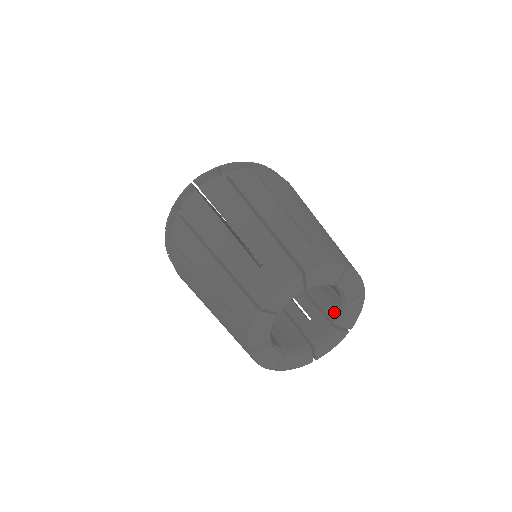
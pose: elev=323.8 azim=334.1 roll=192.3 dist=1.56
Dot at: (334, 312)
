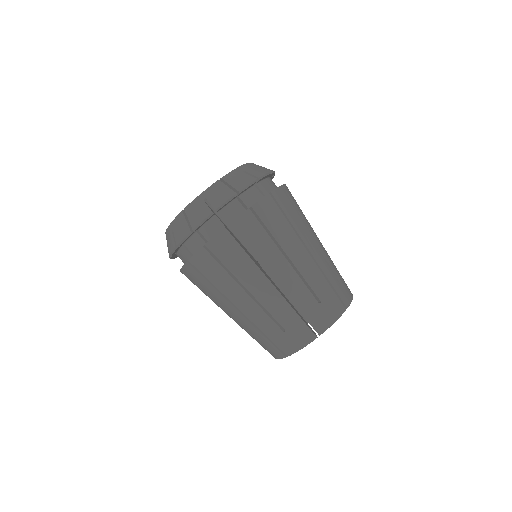
Dot at: occluded
